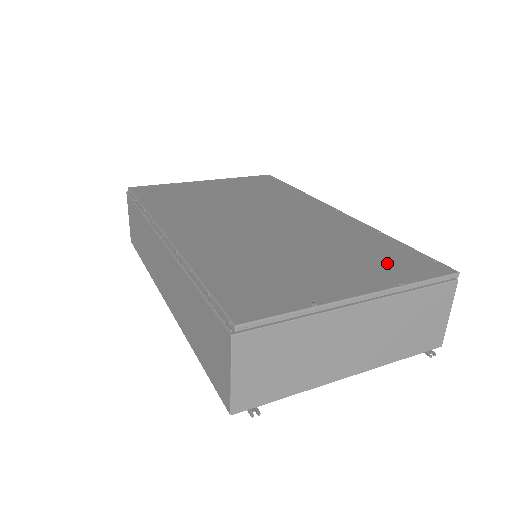
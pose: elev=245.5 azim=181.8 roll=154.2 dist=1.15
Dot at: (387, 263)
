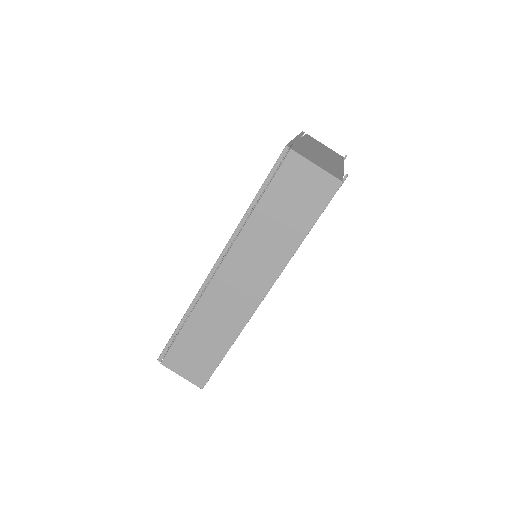
Dot at: occluded
